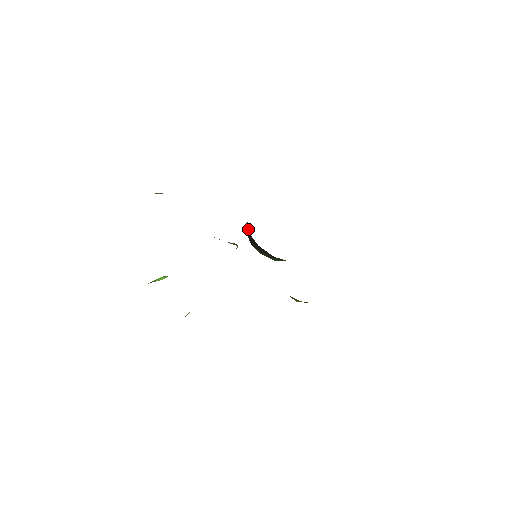
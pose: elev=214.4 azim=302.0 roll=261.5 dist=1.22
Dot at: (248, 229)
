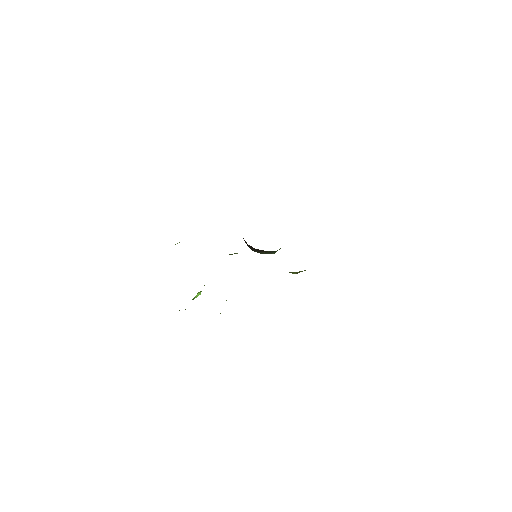
Dot at: (245, 241)
